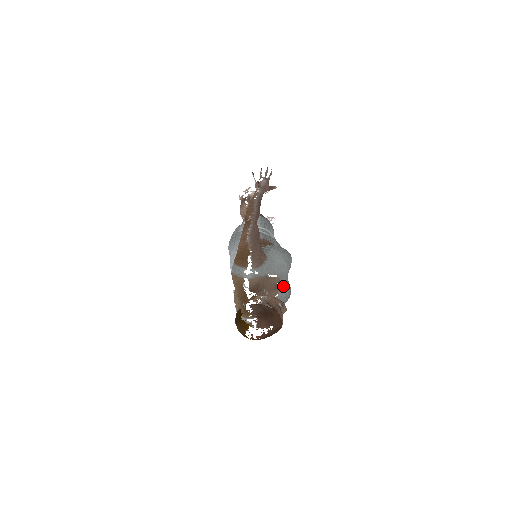
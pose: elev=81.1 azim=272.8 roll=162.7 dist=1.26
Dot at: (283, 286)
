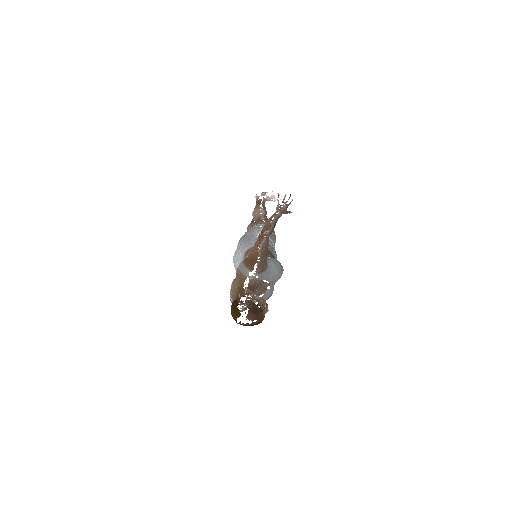
Dot at: (269, 289)
